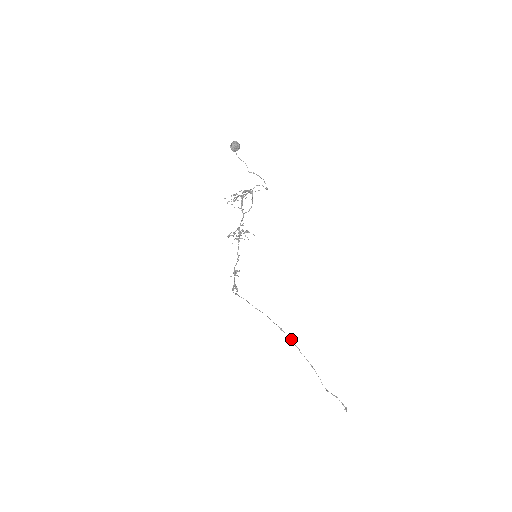
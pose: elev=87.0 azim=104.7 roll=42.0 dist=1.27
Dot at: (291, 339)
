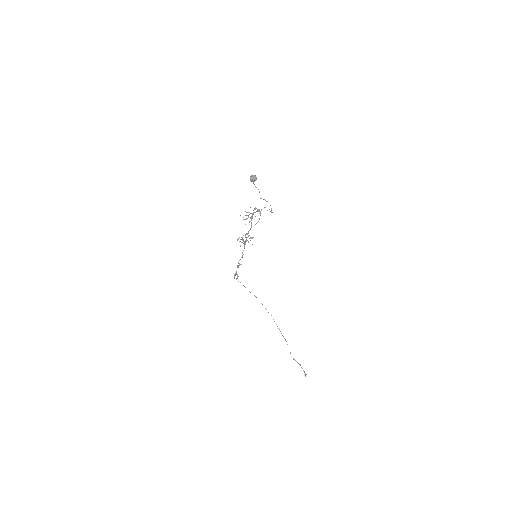
Dot at: occluded
